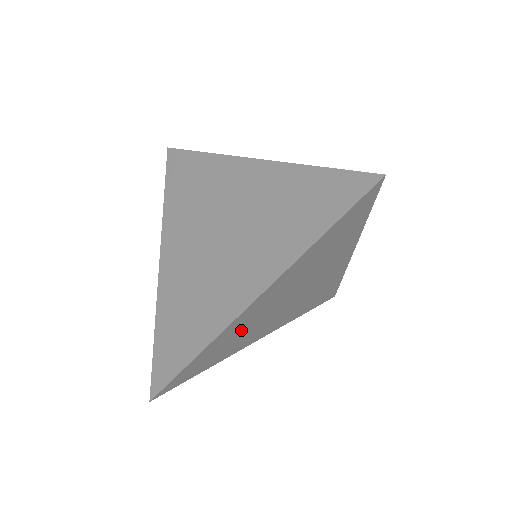
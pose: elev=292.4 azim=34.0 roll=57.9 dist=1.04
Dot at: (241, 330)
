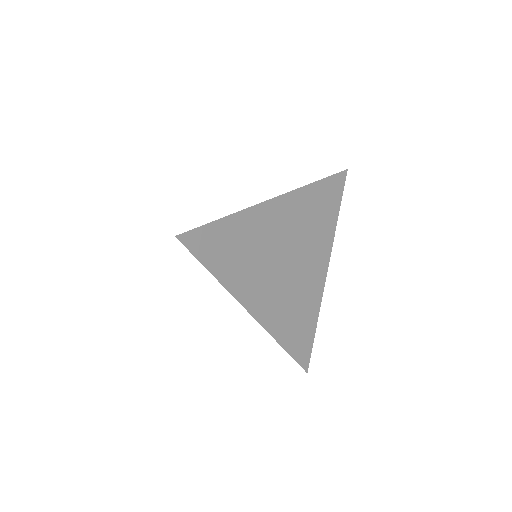
Dot at: (287, 309)
